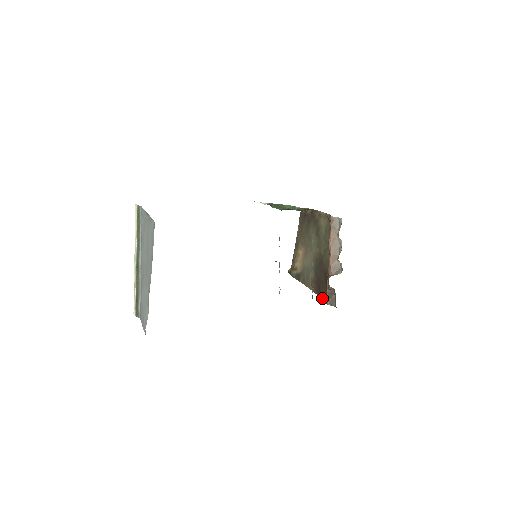
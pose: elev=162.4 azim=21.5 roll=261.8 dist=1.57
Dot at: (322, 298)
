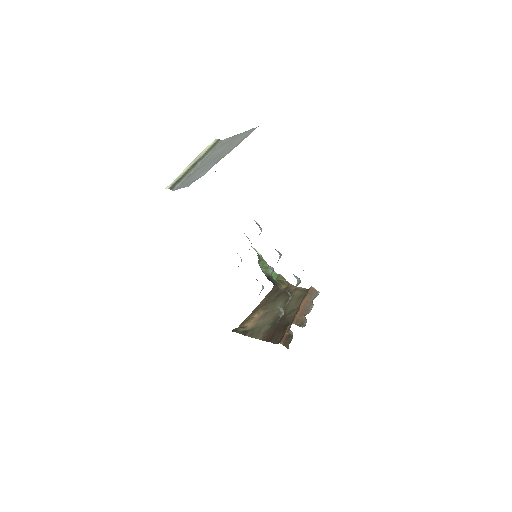
Dot at: (273, 343)
